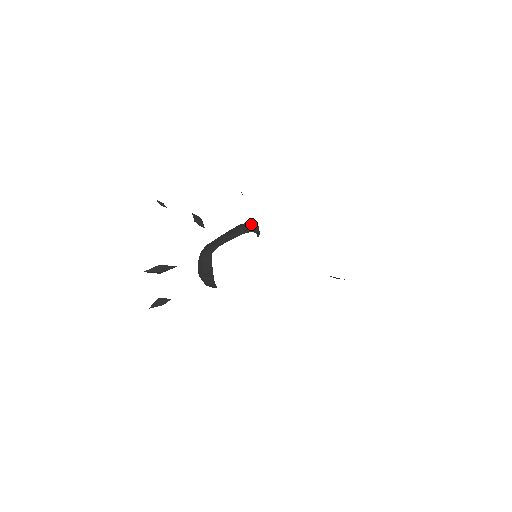
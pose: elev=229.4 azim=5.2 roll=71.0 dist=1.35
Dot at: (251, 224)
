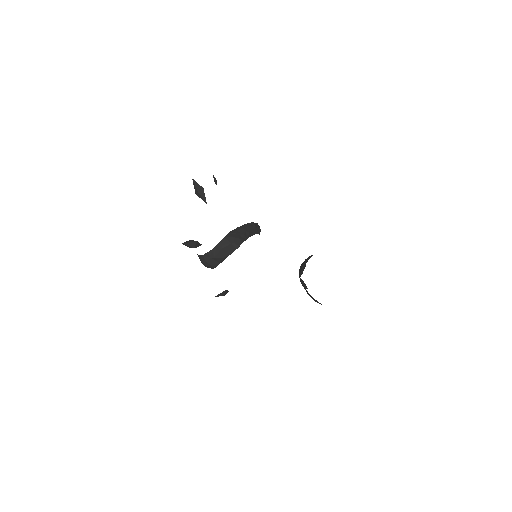
Dot at: (258, 225)
